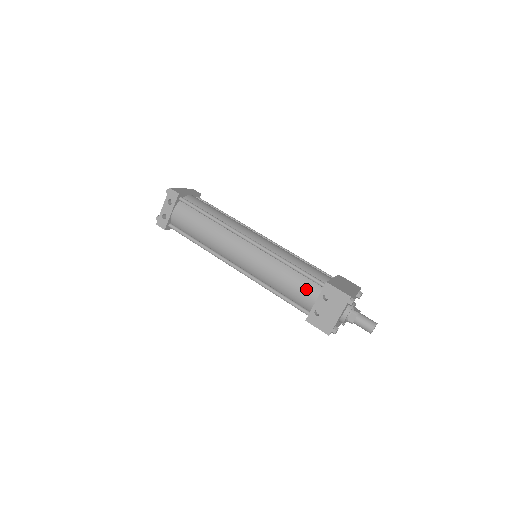
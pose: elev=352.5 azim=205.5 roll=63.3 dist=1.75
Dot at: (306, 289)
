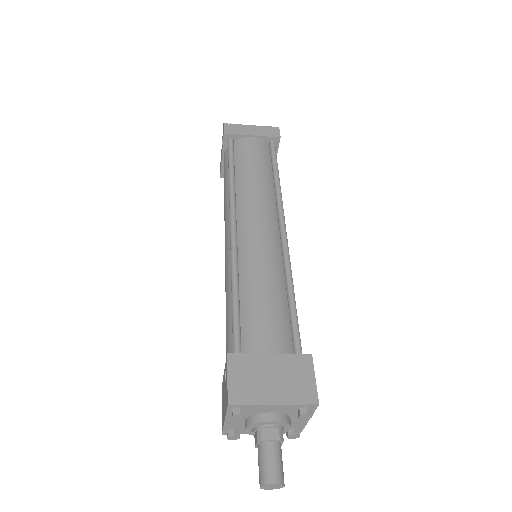
Dot at: (228, 344)
